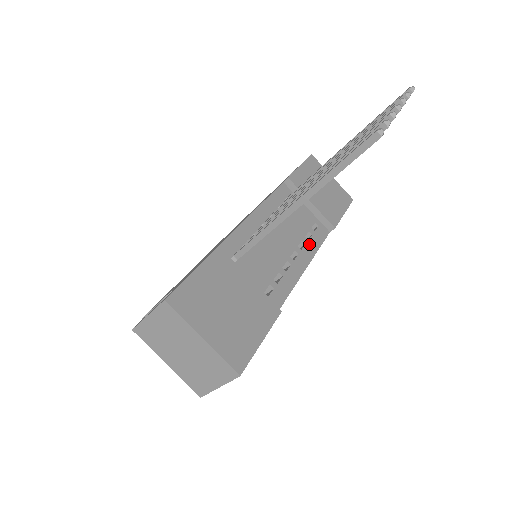
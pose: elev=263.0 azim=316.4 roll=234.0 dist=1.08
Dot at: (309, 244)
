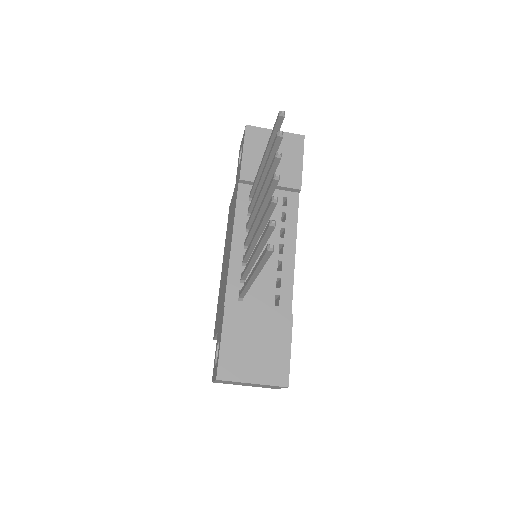
Dot at: (288, 225)
